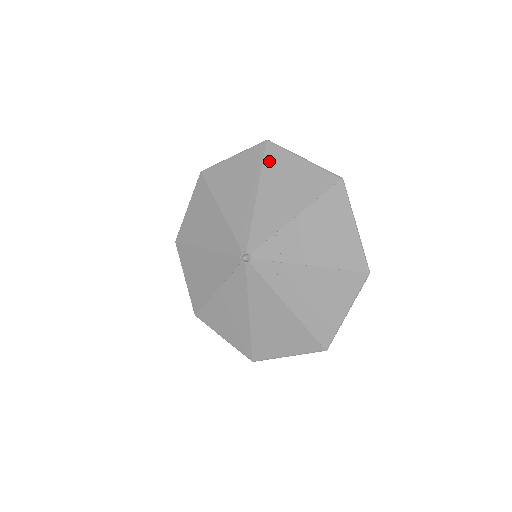
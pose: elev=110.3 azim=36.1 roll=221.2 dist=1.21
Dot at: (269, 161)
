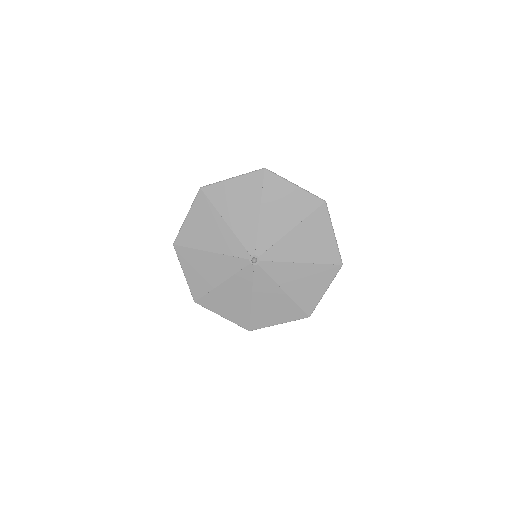
Dot at: (214, 197)
